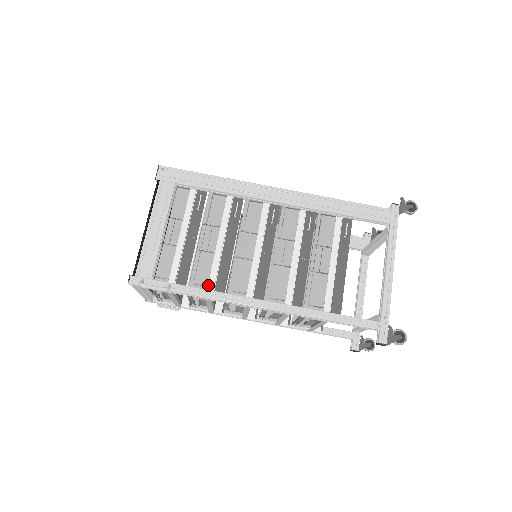
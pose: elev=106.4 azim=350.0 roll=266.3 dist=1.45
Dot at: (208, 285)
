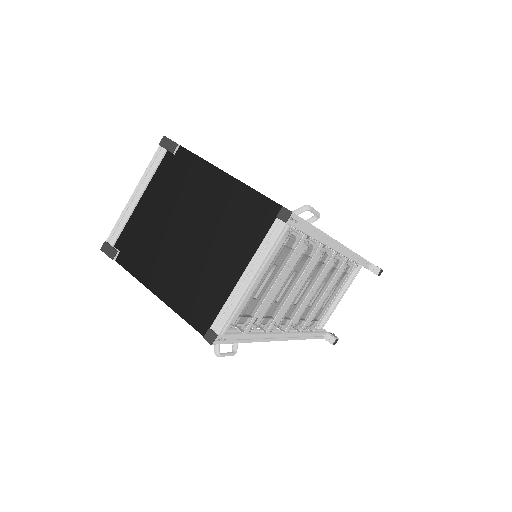
Dot at: occluded
